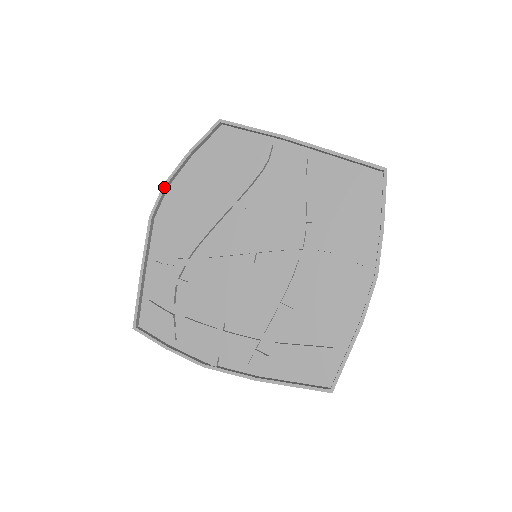
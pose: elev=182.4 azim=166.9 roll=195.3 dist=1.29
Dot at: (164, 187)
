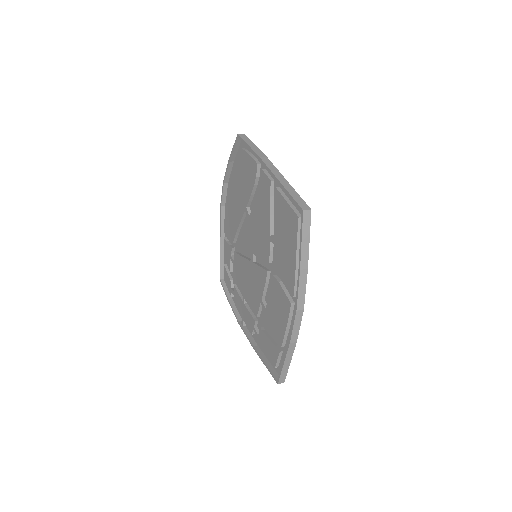
Dot at: (223, 184)
